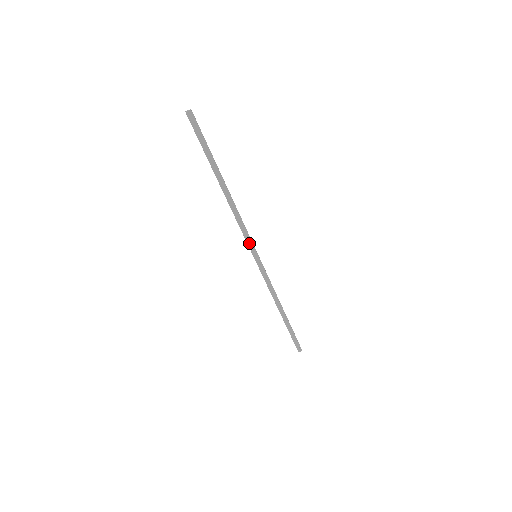
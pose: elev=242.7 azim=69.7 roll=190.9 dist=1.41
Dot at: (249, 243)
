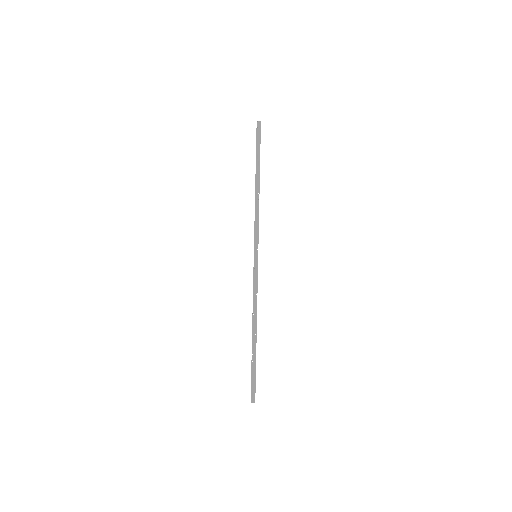
Dot at: (256, 240)
